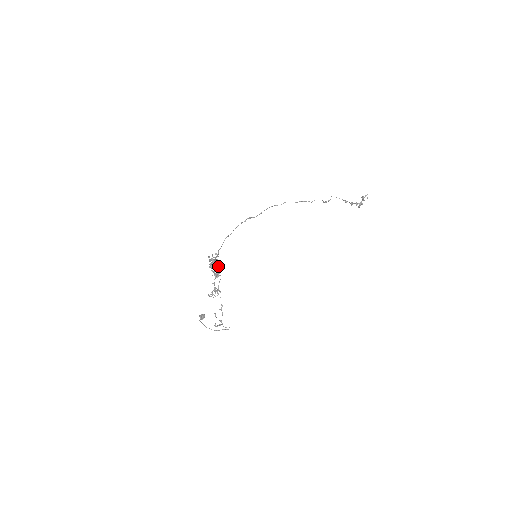
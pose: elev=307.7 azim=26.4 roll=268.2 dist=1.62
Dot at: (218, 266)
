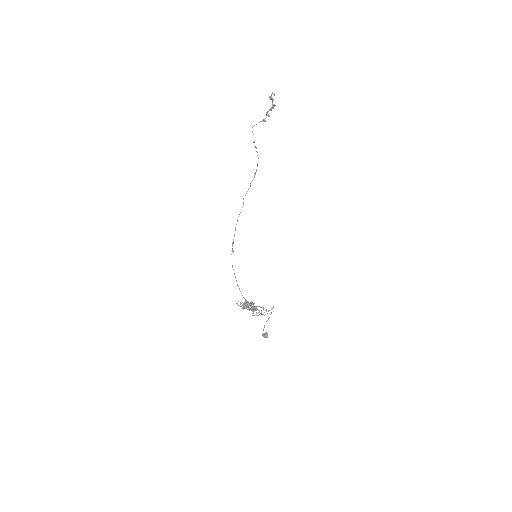
Dot at: occluded
